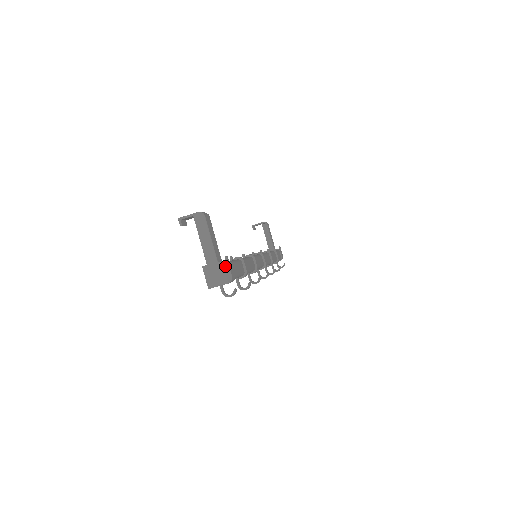
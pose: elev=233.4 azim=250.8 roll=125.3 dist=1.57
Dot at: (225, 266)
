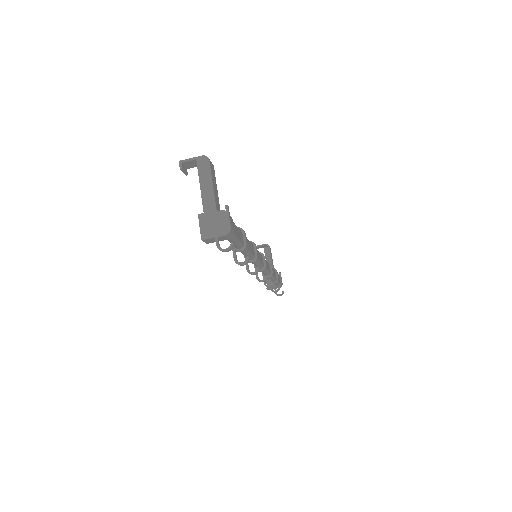
Dot at: (224, 215)
